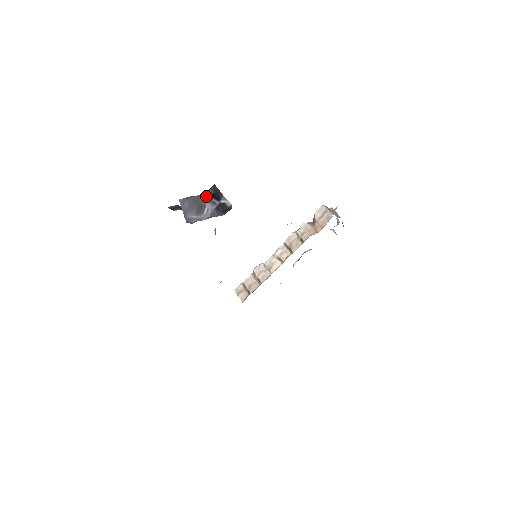
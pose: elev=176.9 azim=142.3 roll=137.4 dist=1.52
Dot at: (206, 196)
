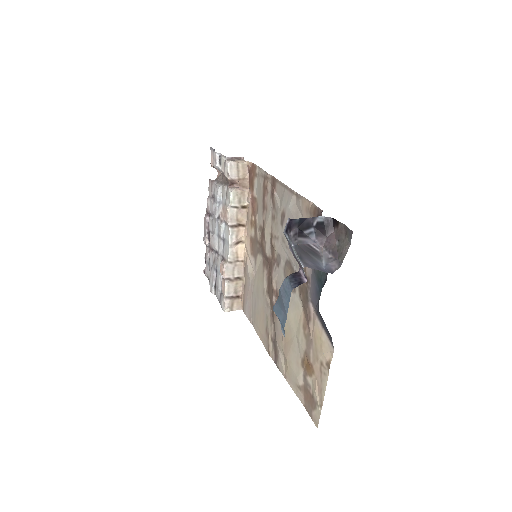
Dot at: (299, 237)
